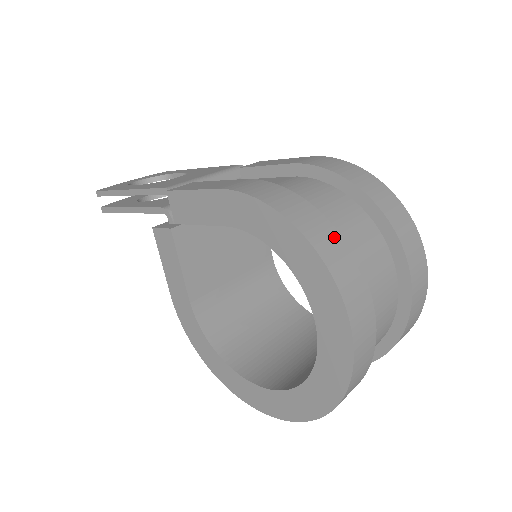
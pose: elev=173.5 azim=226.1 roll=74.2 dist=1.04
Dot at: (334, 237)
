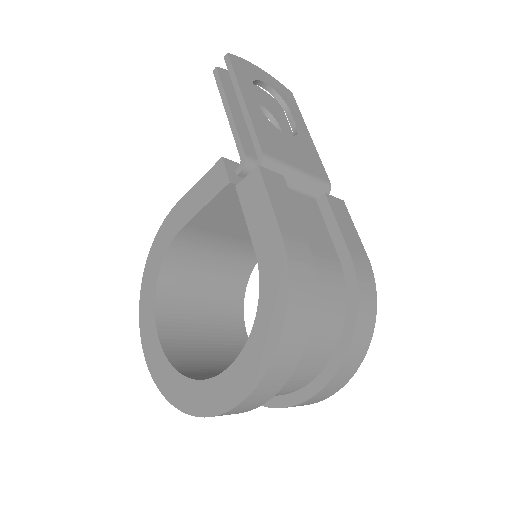
Dot at: (294, 358)
